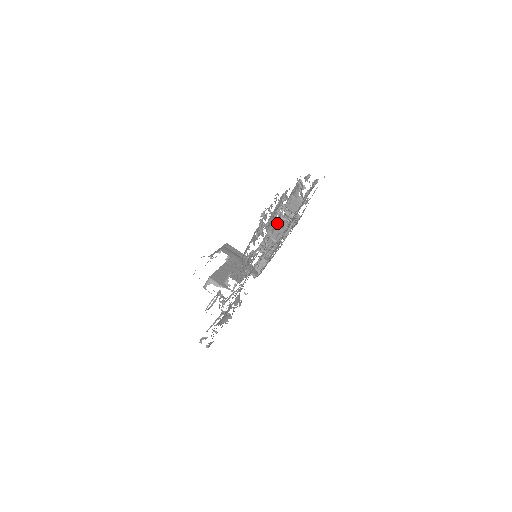
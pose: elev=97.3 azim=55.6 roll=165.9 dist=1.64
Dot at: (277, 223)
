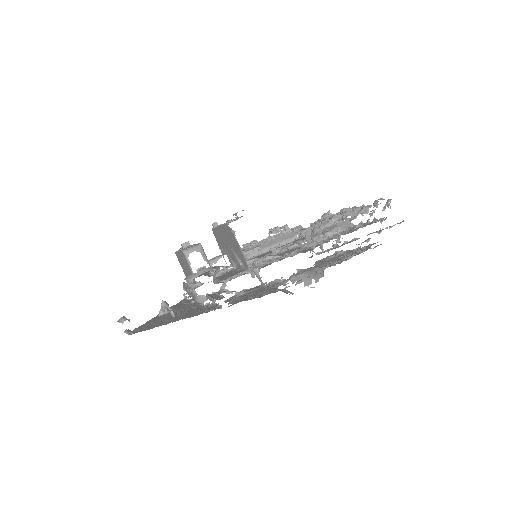
Dot at: occluded
